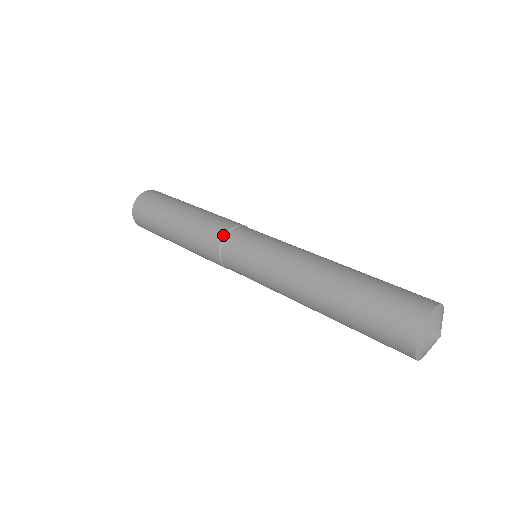
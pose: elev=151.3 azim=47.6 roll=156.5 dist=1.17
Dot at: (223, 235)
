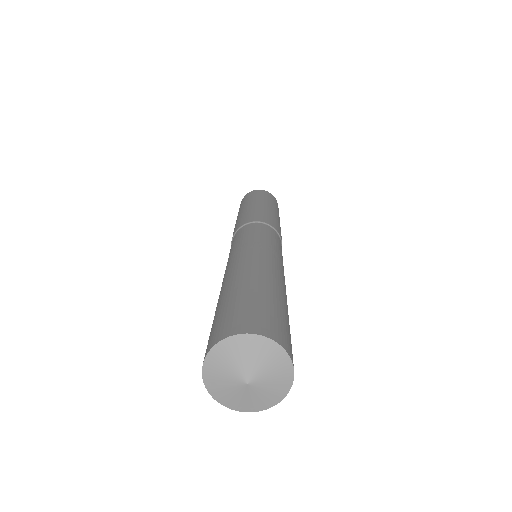
Dot at: (238, 227)
